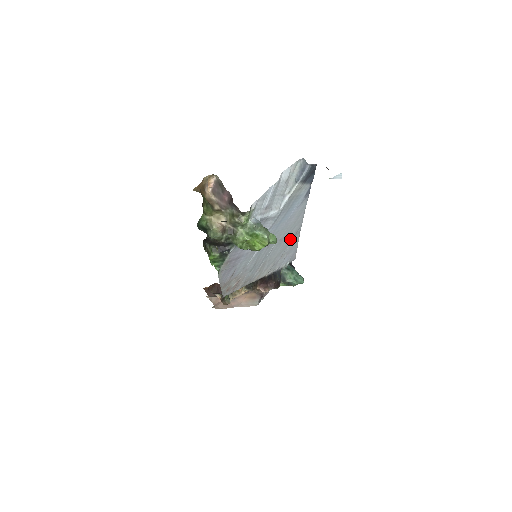
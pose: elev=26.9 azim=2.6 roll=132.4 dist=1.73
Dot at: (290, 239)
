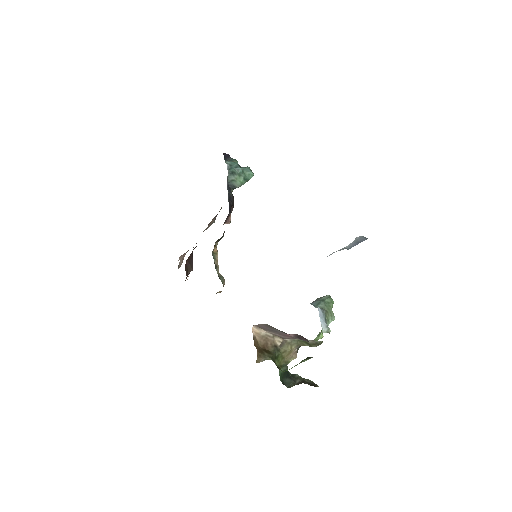
Dot at: occluded
